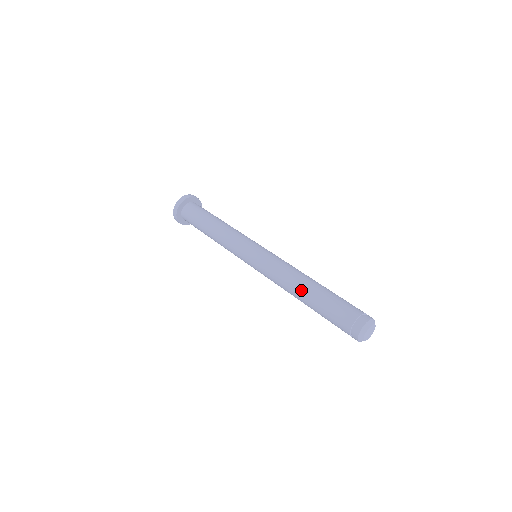
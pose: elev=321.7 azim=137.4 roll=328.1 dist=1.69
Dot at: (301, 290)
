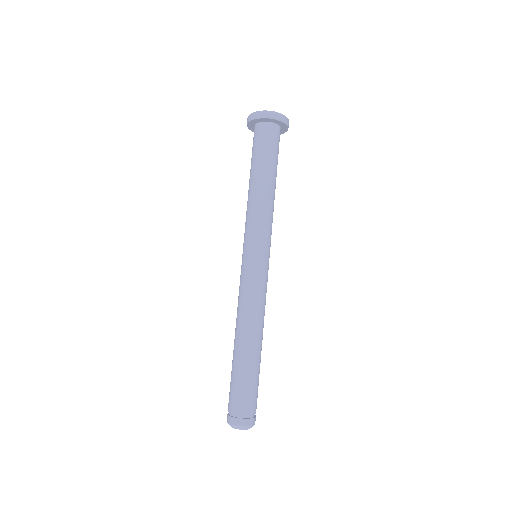
Dot at: (238, 340)
